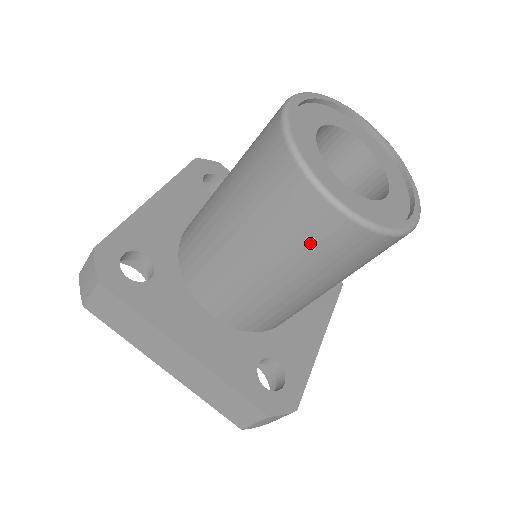
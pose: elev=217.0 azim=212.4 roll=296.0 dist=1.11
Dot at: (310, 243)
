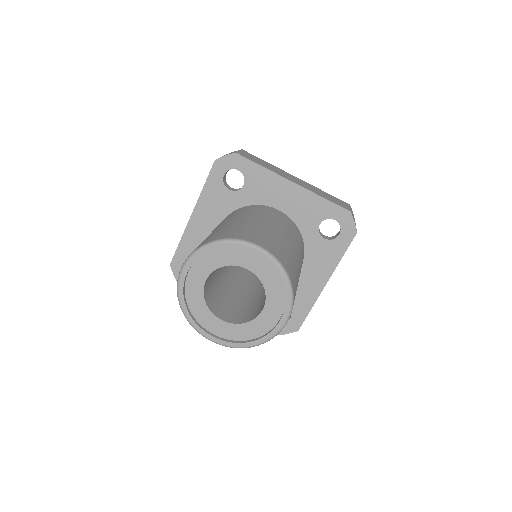
Dot at: occluded
